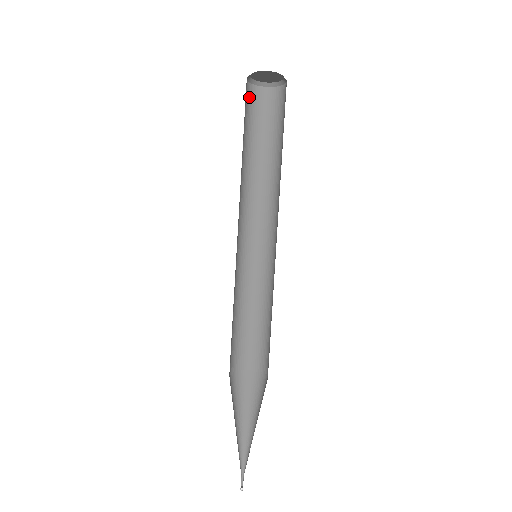
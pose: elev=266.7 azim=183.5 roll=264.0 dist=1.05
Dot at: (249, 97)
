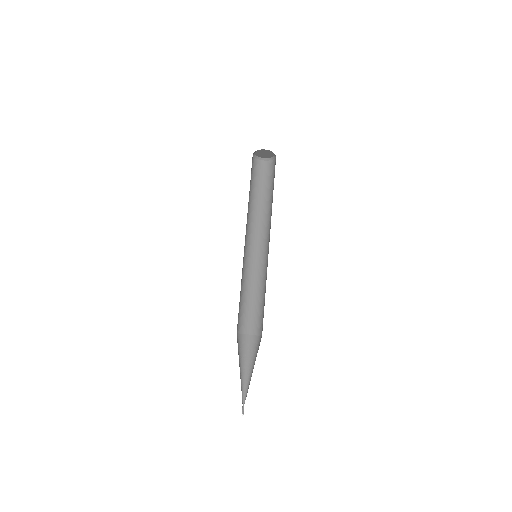
Dot at: (252, 162)
